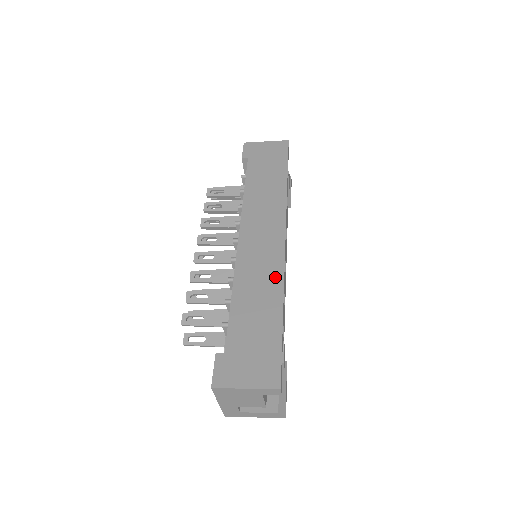
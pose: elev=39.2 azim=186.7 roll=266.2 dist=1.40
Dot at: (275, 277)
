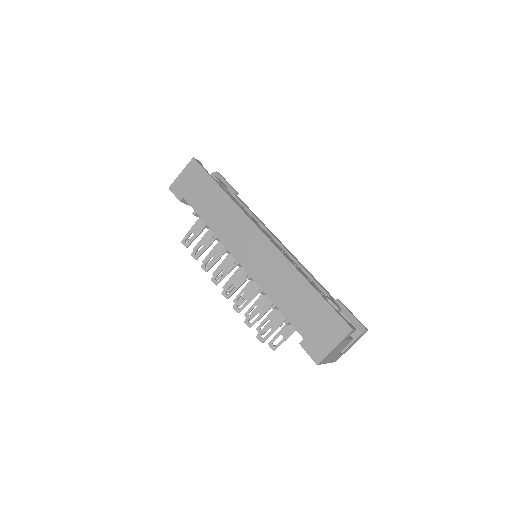
Dot at: (283, 265)
